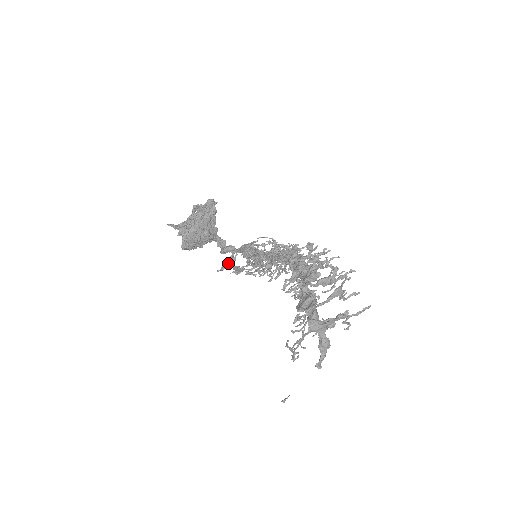
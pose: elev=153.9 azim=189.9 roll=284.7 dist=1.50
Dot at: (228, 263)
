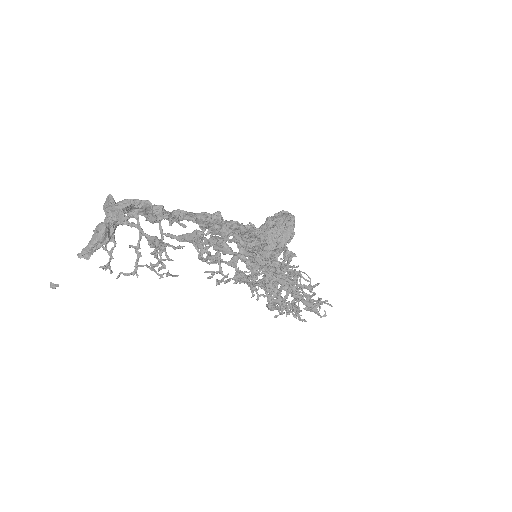
Dot at: occluded
